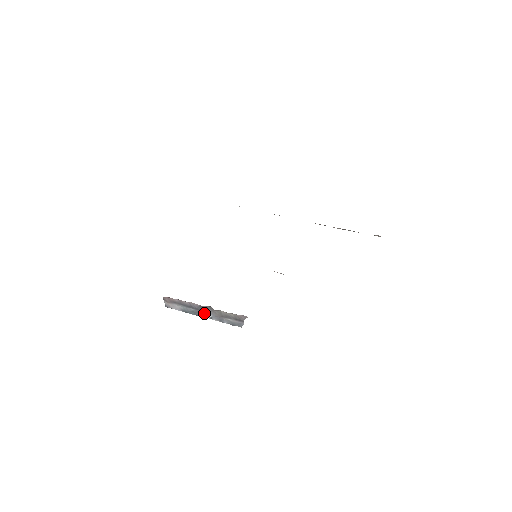
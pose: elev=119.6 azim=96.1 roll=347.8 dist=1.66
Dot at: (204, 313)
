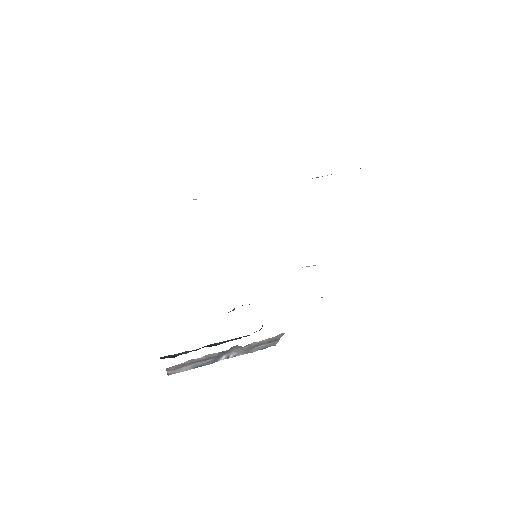
Dot at: (225, 355)
